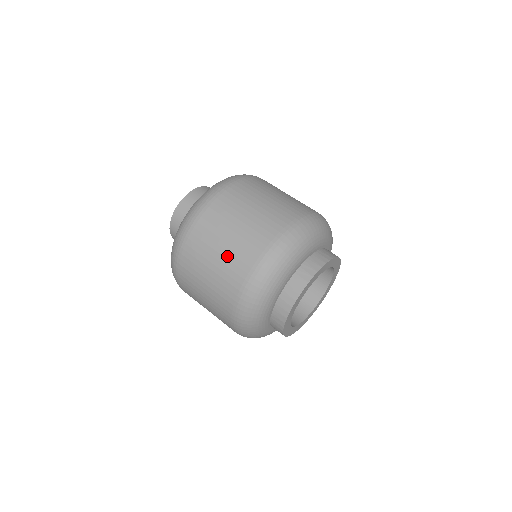
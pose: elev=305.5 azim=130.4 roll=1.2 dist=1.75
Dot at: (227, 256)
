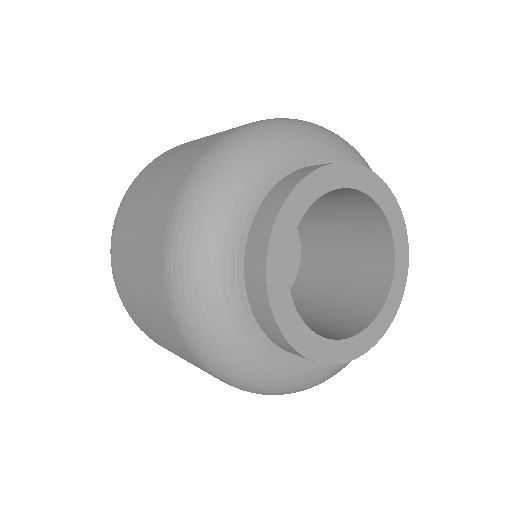
Dot at: occluded
